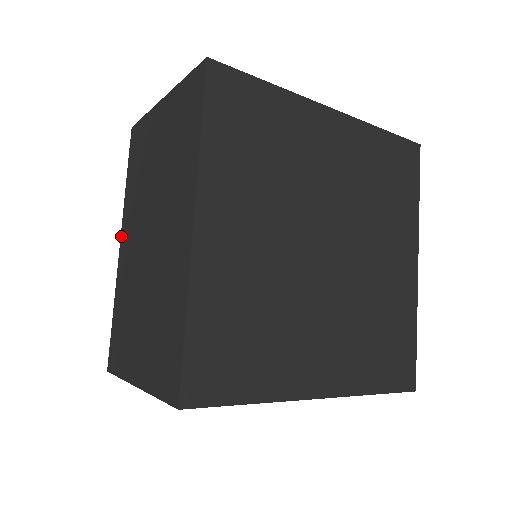
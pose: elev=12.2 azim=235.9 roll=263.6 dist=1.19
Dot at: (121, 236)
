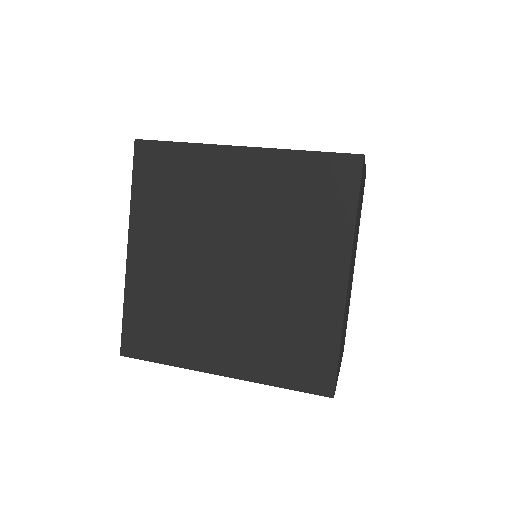
Dot at: occluded
